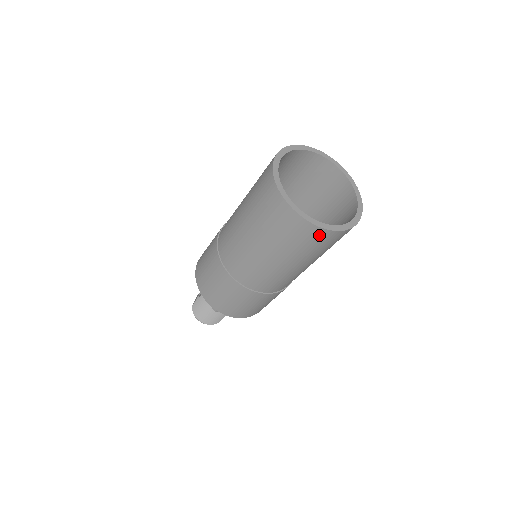
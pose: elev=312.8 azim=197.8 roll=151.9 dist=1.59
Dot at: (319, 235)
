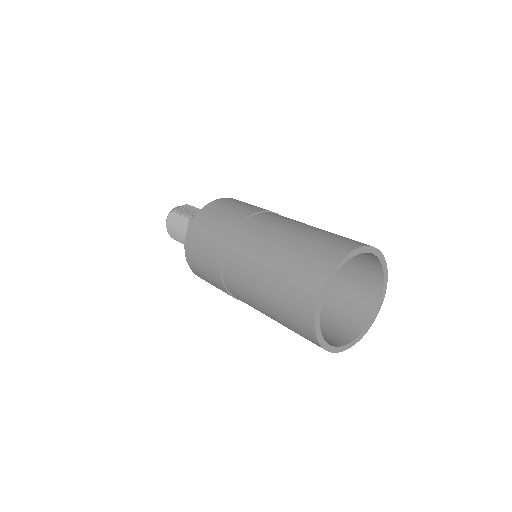
Dot at: (312, 341)
